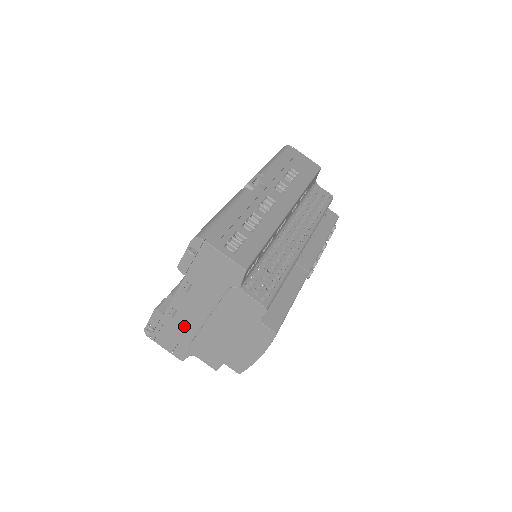
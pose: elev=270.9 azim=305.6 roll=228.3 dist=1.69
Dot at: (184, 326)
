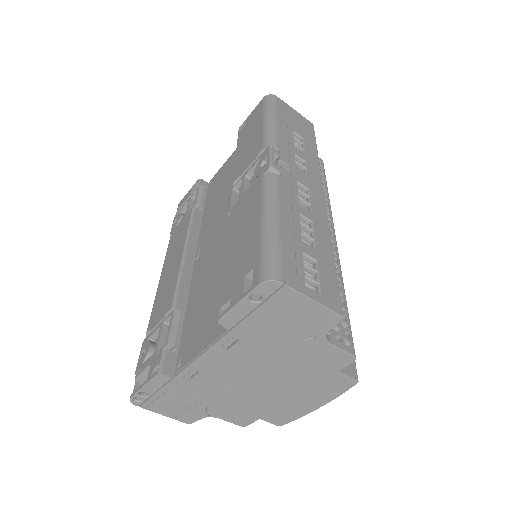
Dot at: (206, 388)
